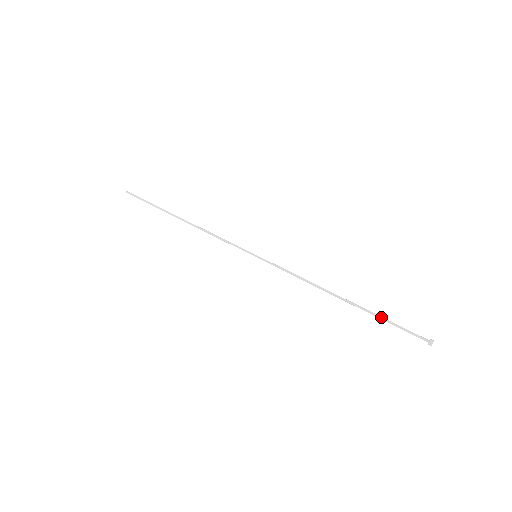
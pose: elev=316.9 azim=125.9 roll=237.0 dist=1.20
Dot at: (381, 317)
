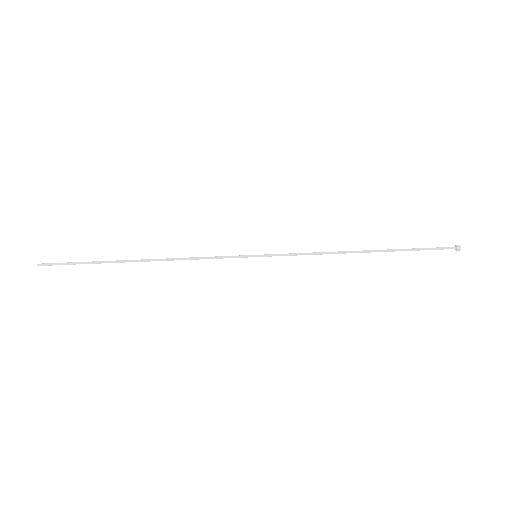
Dot at: occluded
